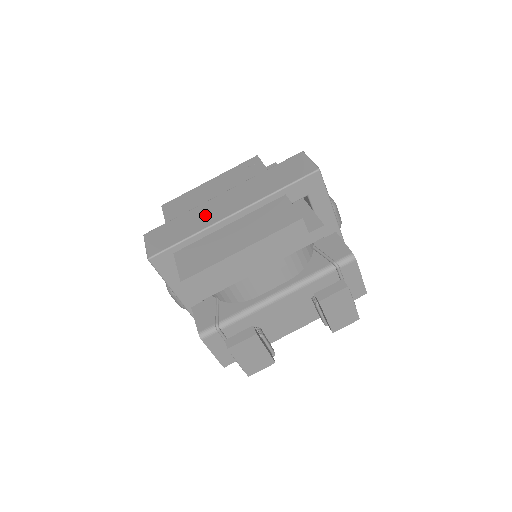
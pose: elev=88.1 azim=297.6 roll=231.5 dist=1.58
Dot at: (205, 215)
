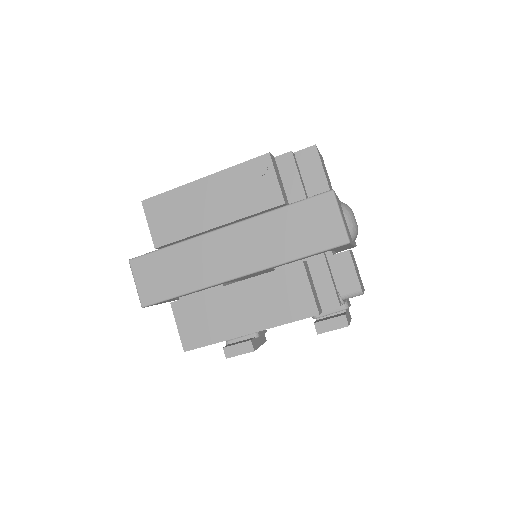
Dot at: (204, 262)
